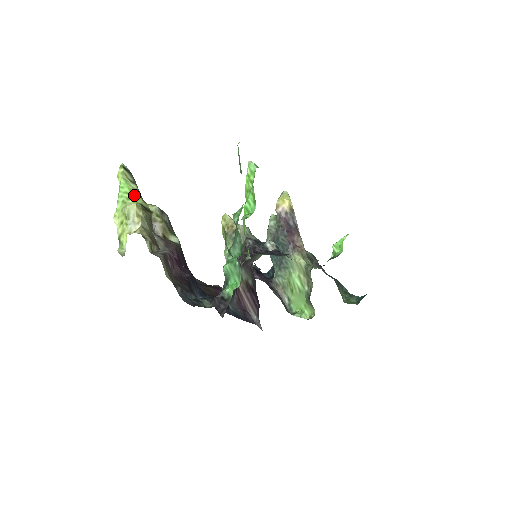
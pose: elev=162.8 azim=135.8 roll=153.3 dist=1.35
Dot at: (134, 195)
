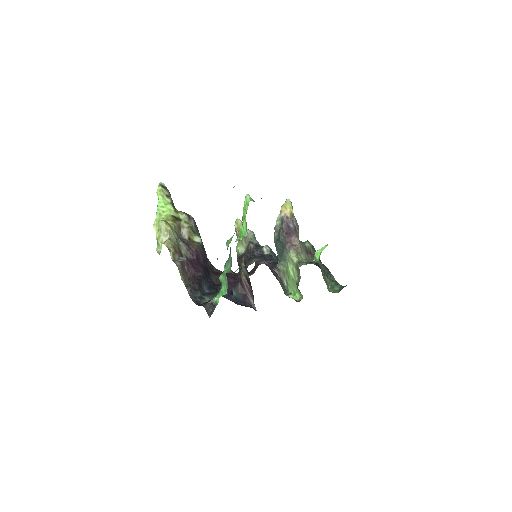
Dot at: (168, 208)
